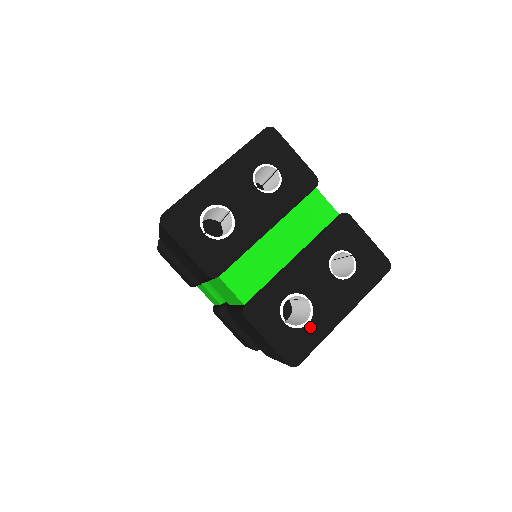
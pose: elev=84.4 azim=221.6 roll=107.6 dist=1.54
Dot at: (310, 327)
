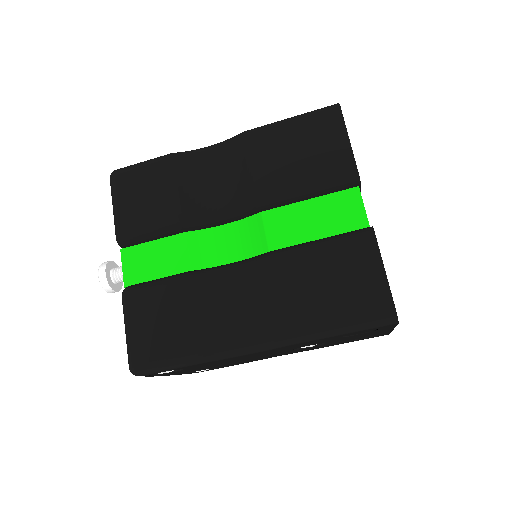
Dot at: occluded
